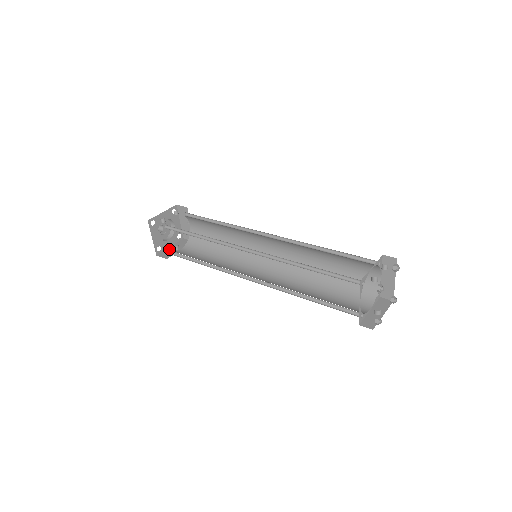
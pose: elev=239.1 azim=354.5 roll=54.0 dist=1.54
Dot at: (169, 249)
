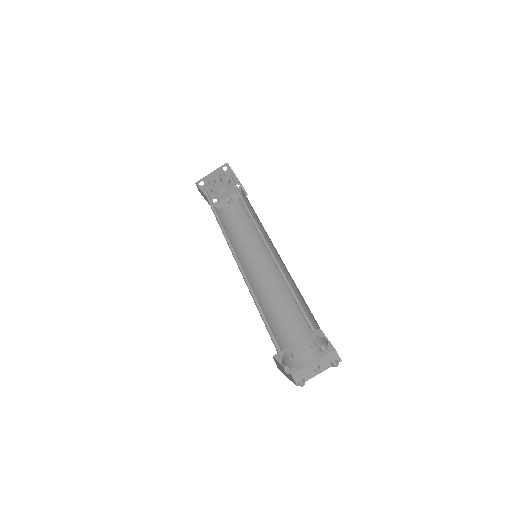
Dot at: (225, 200)
